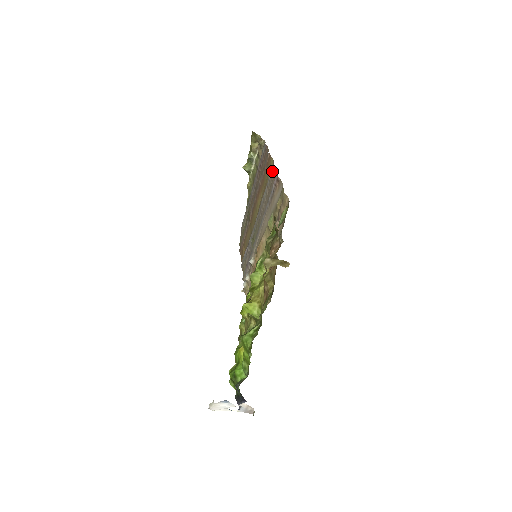
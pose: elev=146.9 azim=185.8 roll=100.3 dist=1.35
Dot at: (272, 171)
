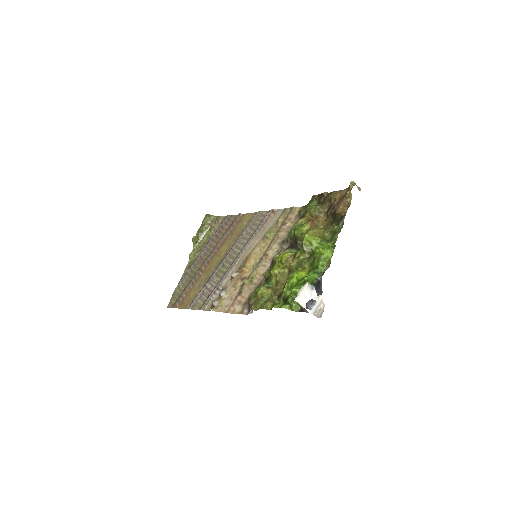
Dot at: (257, 214)
